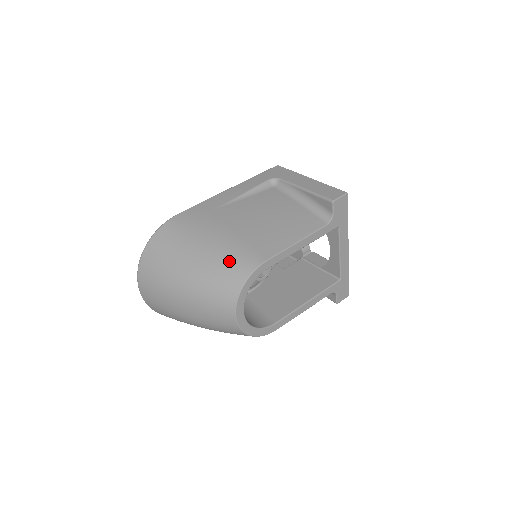
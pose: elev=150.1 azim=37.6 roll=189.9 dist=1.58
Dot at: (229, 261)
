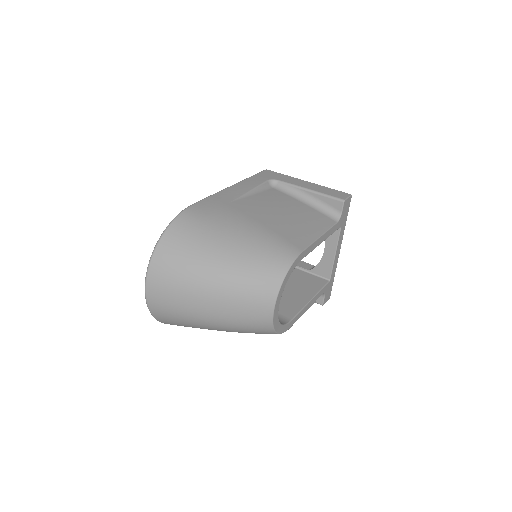
Dot at: (267, 251)
